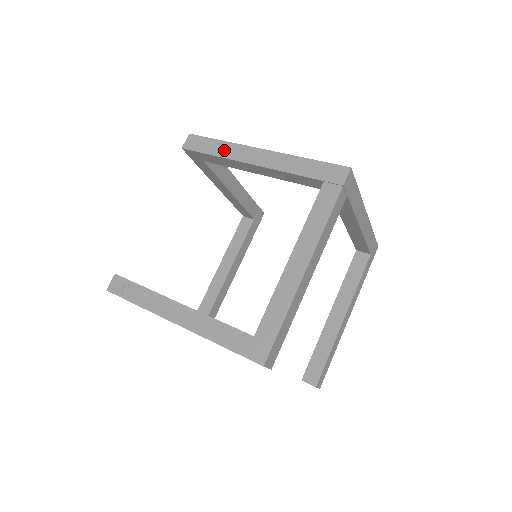
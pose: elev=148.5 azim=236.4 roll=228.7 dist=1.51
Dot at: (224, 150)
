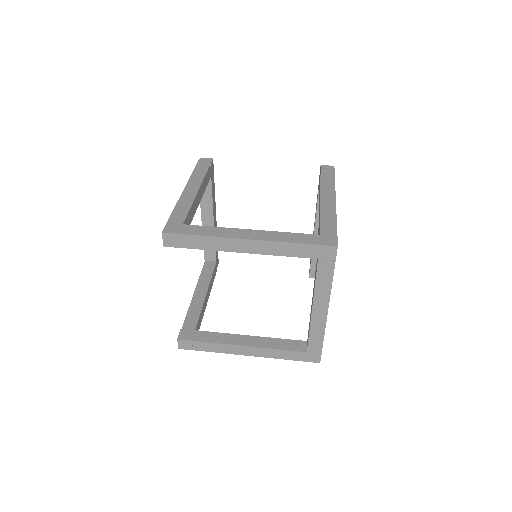
Dot at: (210, 244)
